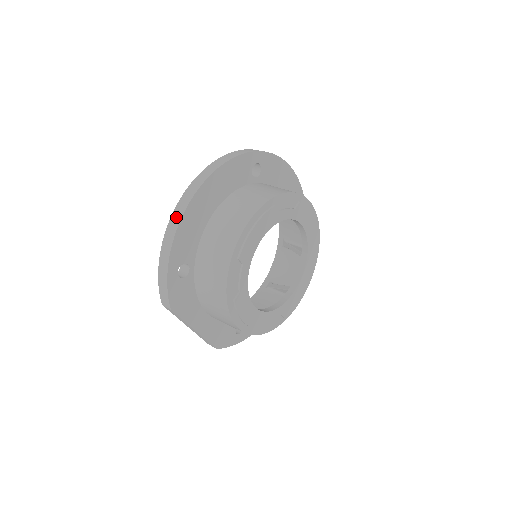
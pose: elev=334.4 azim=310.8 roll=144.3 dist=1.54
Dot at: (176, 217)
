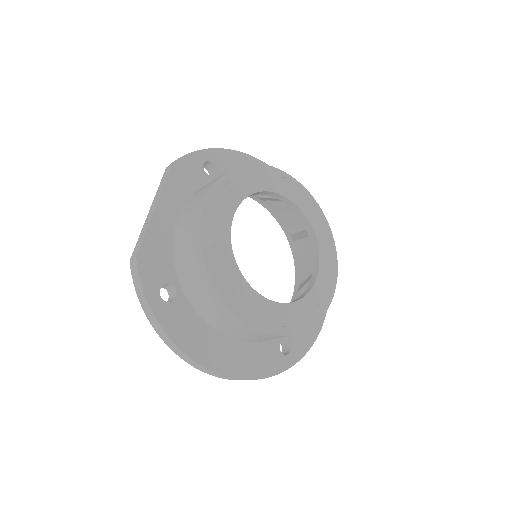
Dot at: occluded
